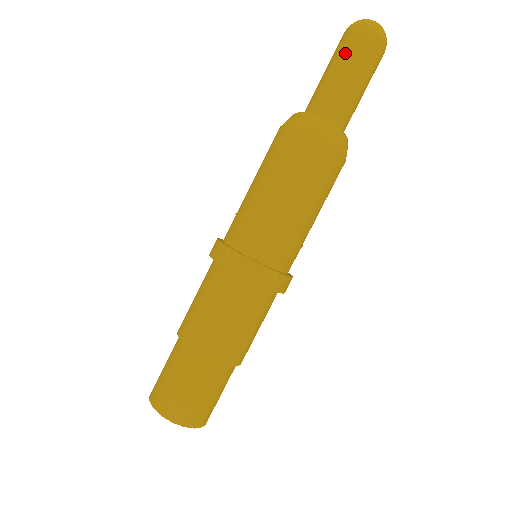
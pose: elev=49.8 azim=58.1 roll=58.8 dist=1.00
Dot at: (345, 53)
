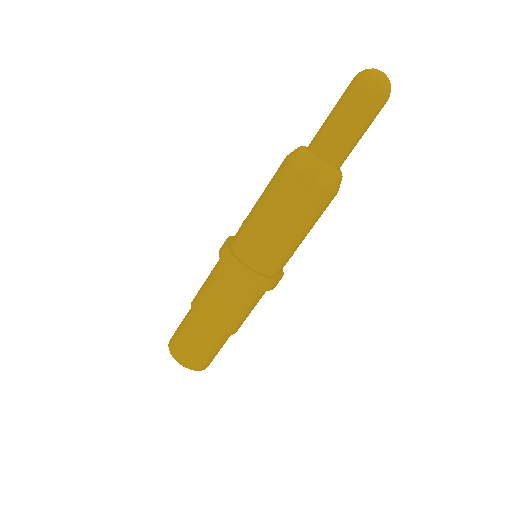
Dot at: (348, 103)
